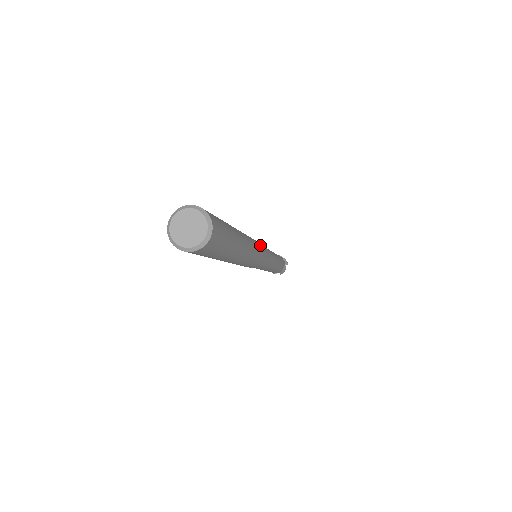
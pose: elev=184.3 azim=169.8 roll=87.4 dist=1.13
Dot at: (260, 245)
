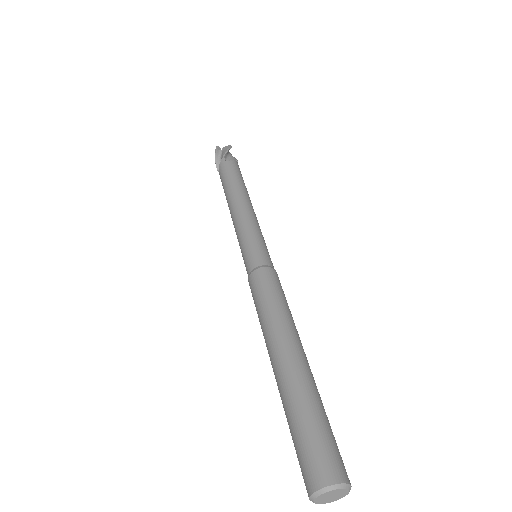
Dot at: (274, 278)
